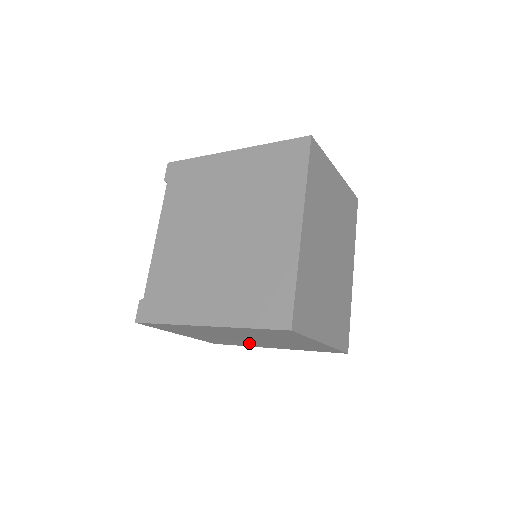
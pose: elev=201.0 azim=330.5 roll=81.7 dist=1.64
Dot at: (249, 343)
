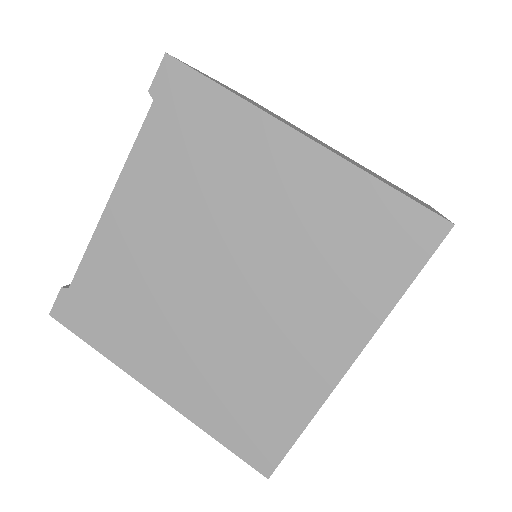
Dot at: occluded
